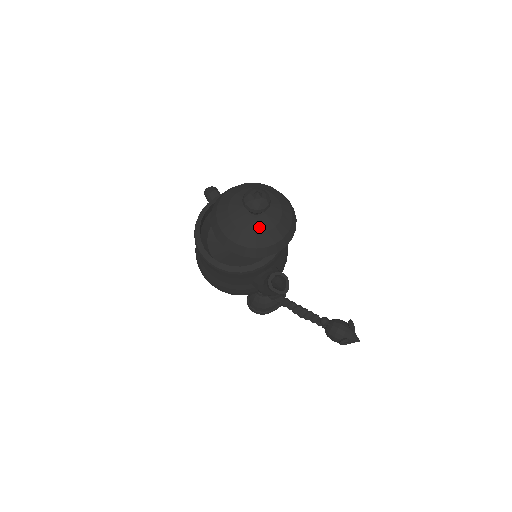
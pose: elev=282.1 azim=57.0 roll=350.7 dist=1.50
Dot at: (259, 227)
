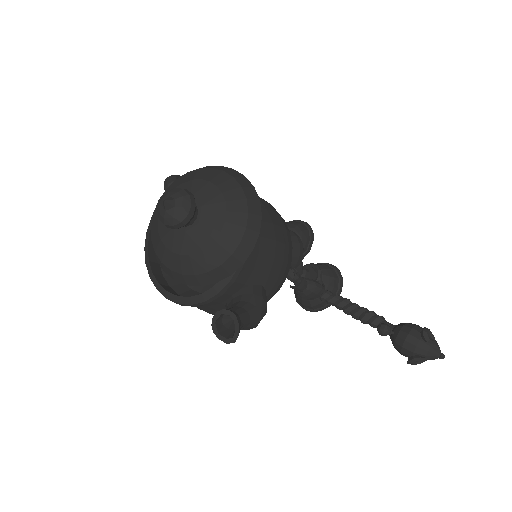
Dot at: (191, 245)
